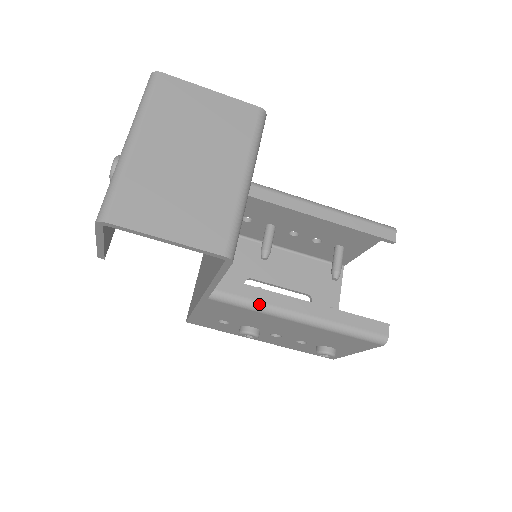
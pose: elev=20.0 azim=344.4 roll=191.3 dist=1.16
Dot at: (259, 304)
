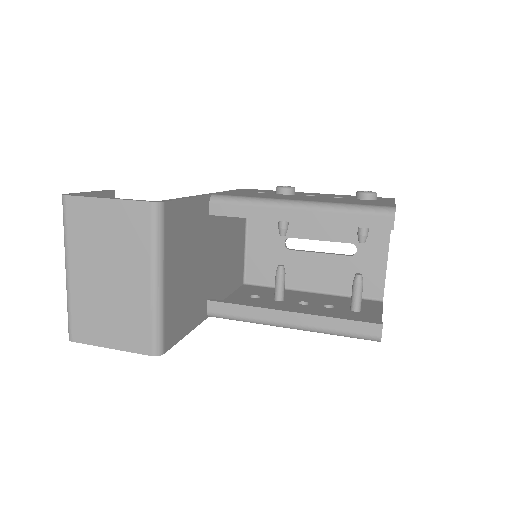
Dot at: (248, 319)
